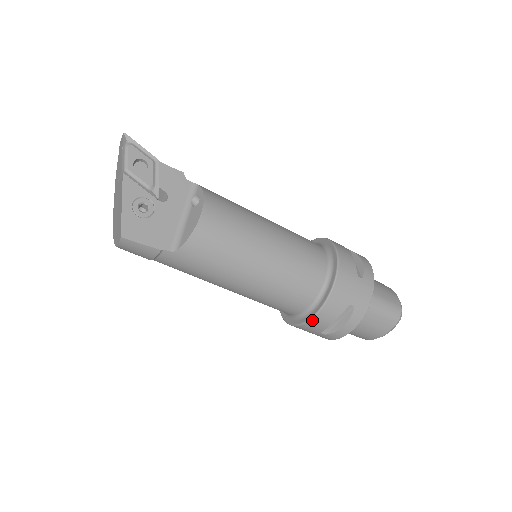
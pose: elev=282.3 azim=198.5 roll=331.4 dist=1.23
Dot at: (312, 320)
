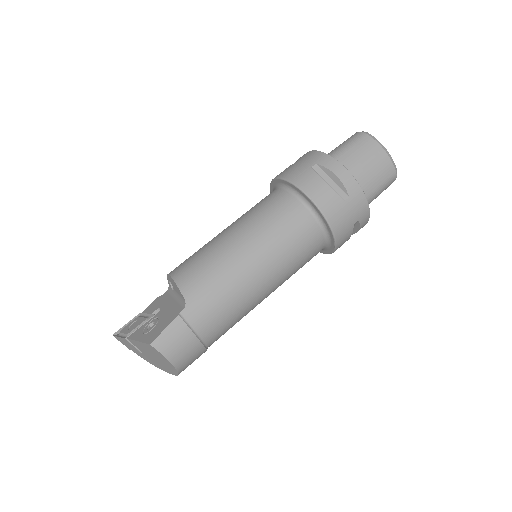
Dot at: (317, 203)
